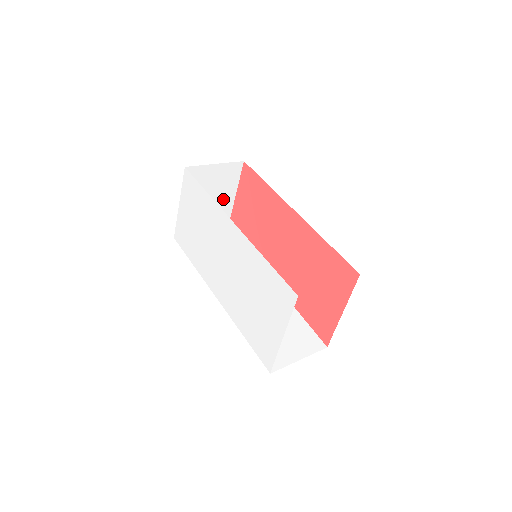
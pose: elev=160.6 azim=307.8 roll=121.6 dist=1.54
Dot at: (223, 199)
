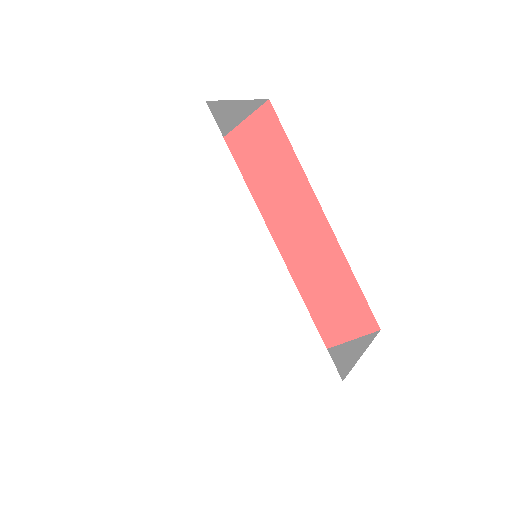
Dot at: occluded
